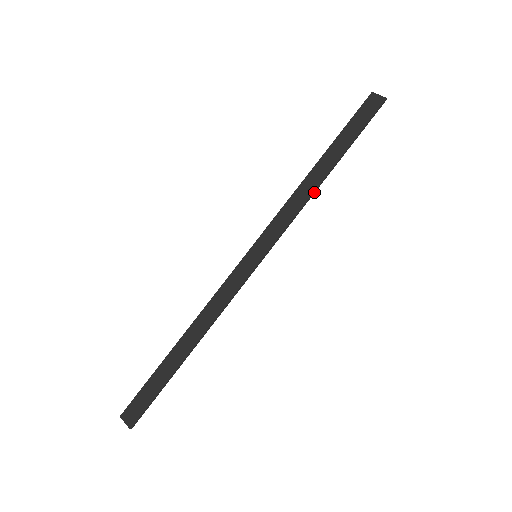
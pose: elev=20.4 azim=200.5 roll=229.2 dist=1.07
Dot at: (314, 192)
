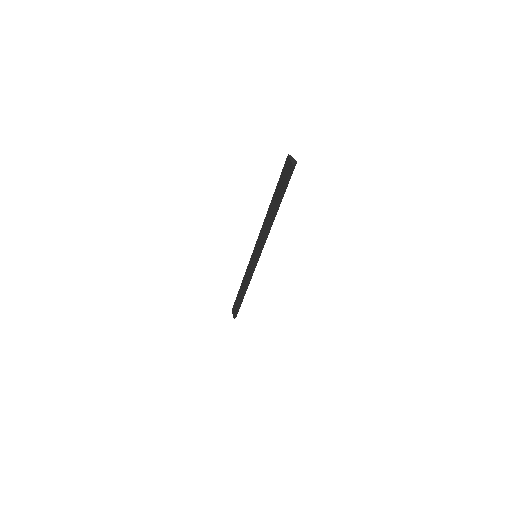
Dot at: (270, 227)
